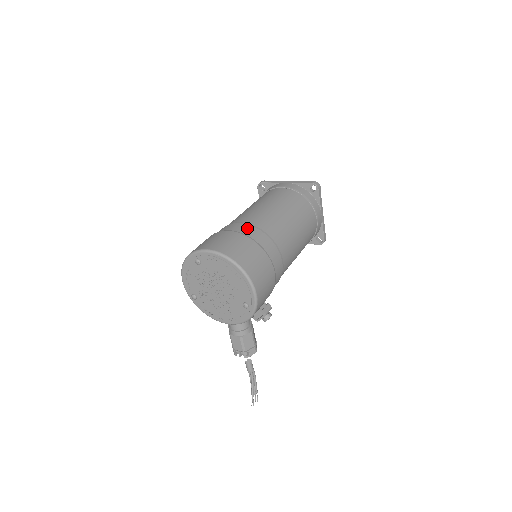
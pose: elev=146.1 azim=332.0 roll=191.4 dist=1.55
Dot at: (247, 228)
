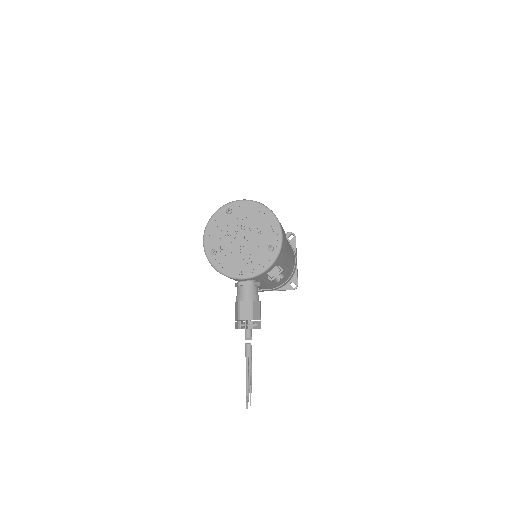
Dot at: occluded
